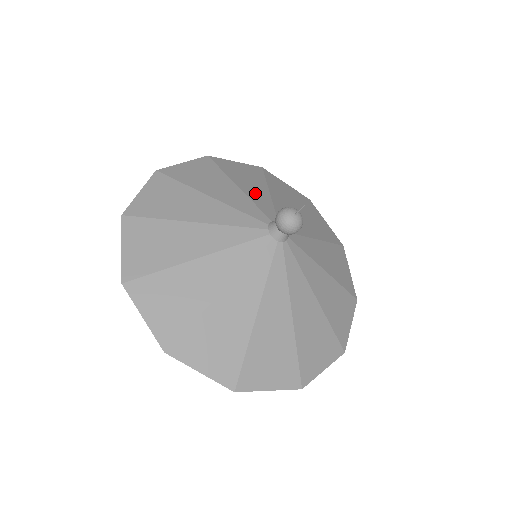
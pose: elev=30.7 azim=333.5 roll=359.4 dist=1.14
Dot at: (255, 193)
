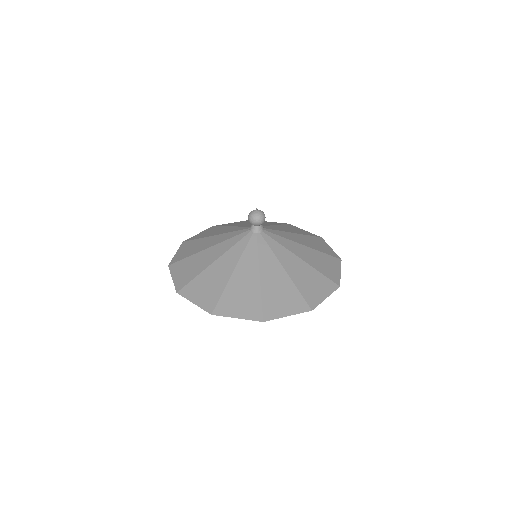
Dot at: occluded
